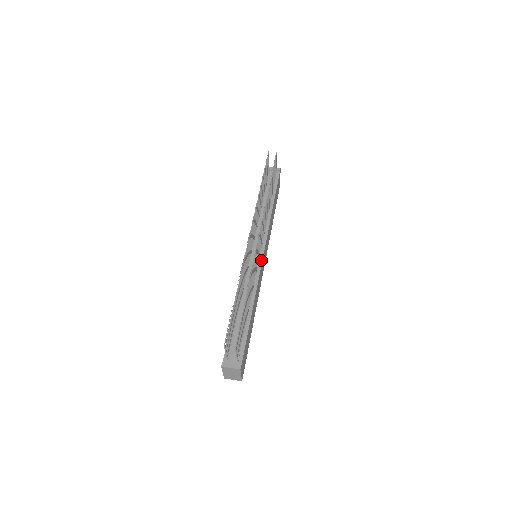
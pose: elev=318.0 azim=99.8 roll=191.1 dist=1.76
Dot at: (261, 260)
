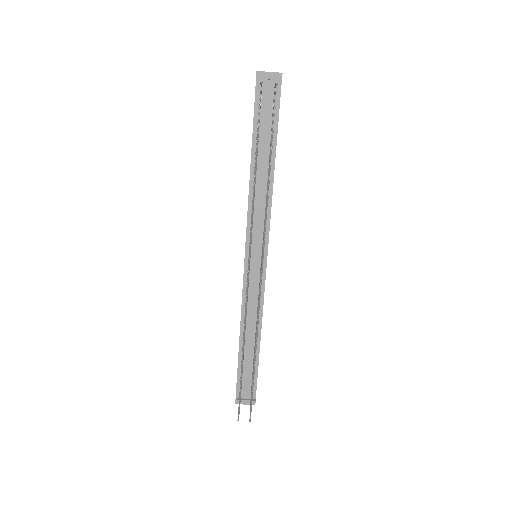
Dot at: (264, 272)
